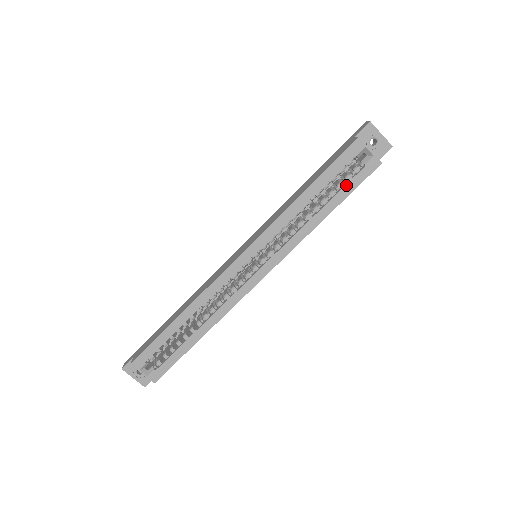
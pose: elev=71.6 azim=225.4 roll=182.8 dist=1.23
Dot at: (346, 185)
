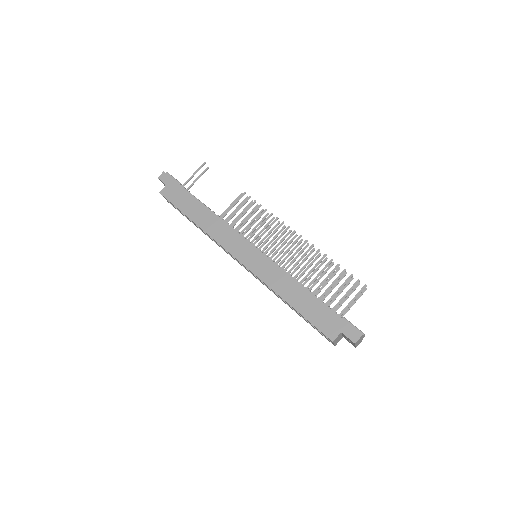
Dot at: (311, 325)
